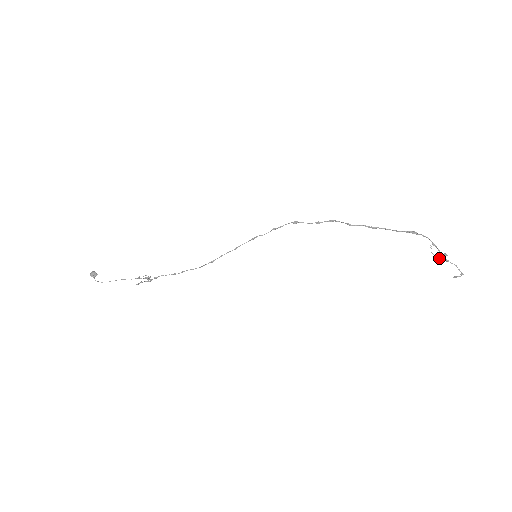
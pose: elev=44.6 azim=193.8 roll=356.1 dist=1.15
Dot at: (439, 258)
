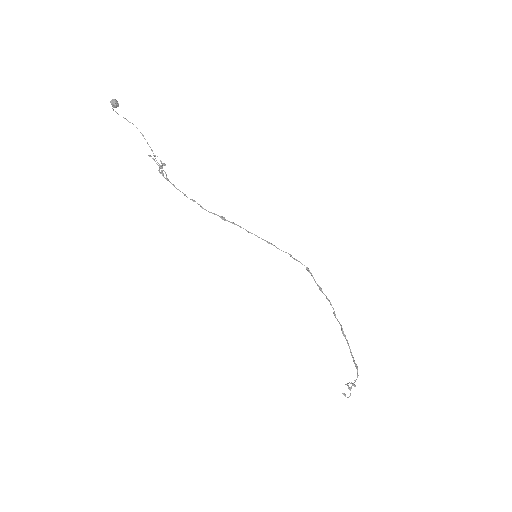
Dot at: (348, 387)
